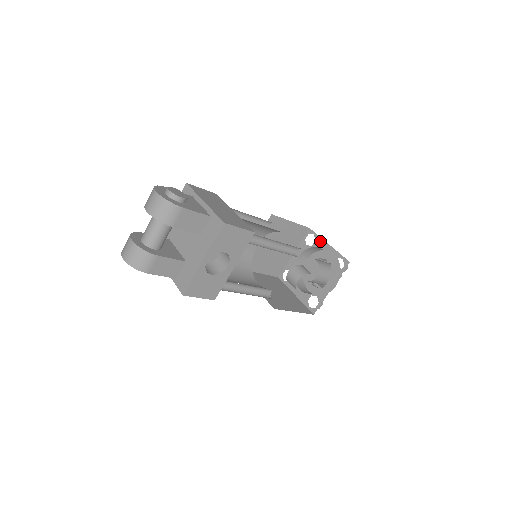
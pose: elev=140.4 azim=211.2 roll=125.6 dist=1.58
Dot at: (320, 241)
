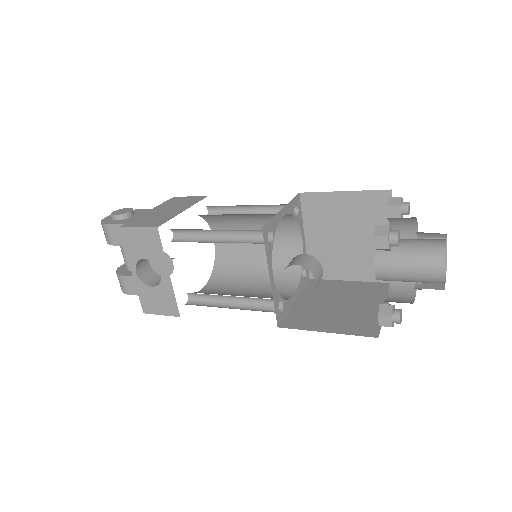
Dot at: occluded
